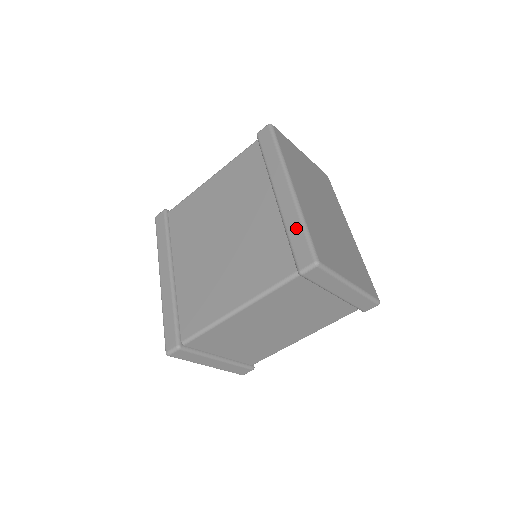
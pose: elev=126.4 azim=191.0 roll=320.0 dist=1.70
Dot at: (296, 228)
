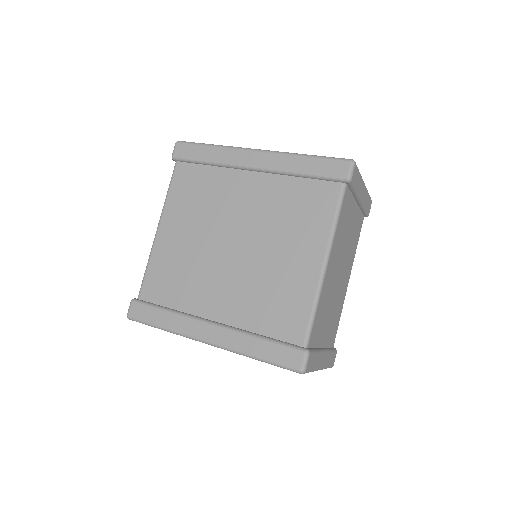
Dot at: (305, 163)
